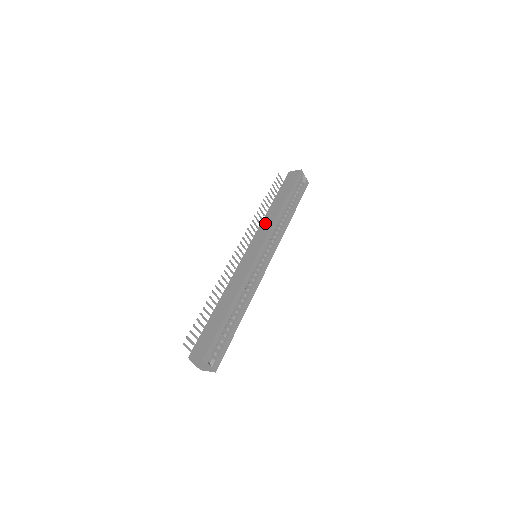
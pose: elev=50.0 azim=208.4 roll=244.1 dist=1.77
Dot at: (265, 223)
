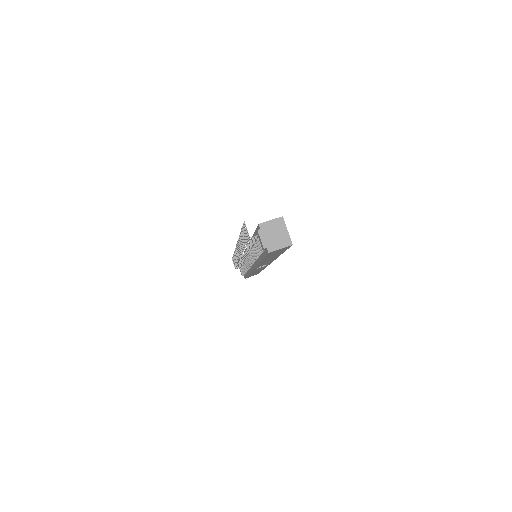
Dot at: occluded
